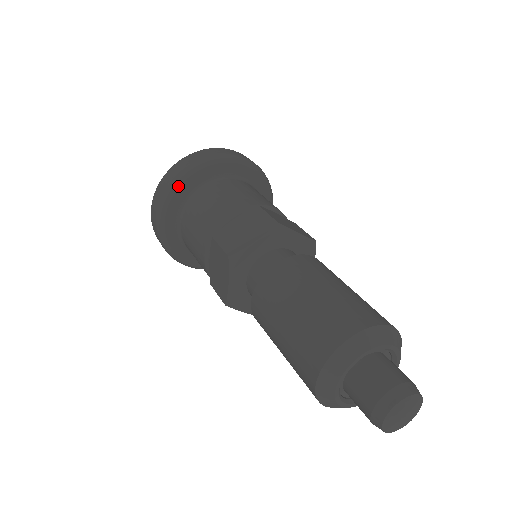
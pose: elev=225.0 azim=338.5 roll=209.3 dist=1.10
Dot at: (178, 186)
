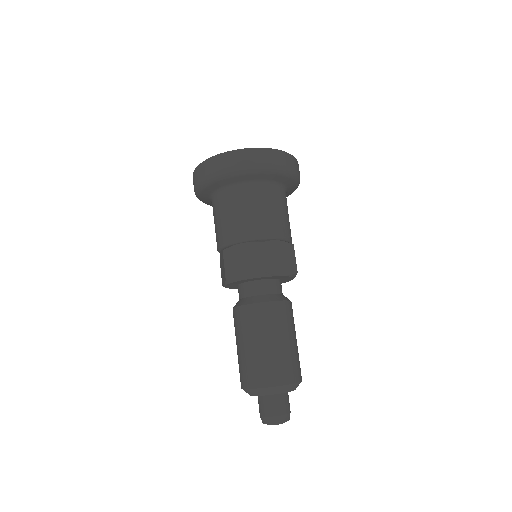
Dot at: (213, 182)
